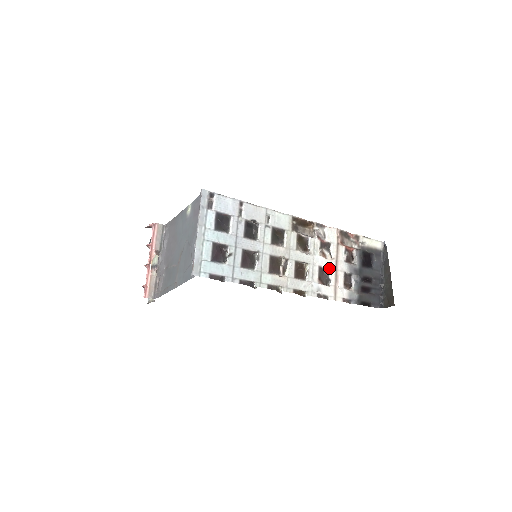
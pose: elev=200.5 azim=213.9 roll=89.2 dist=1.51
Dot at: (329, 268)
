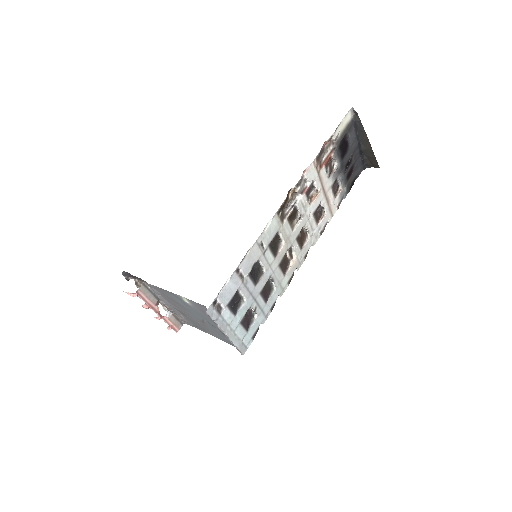
Dot at: (320, 202)
